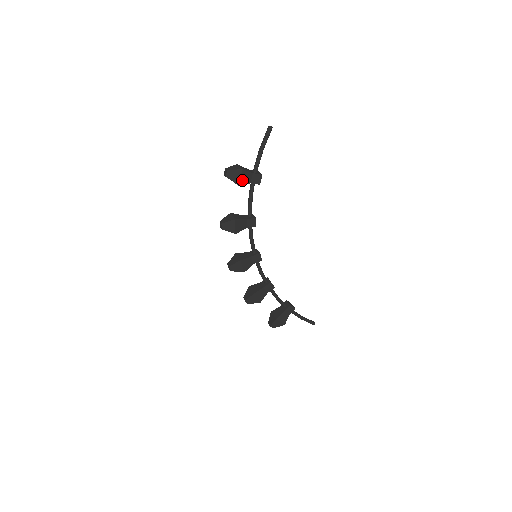
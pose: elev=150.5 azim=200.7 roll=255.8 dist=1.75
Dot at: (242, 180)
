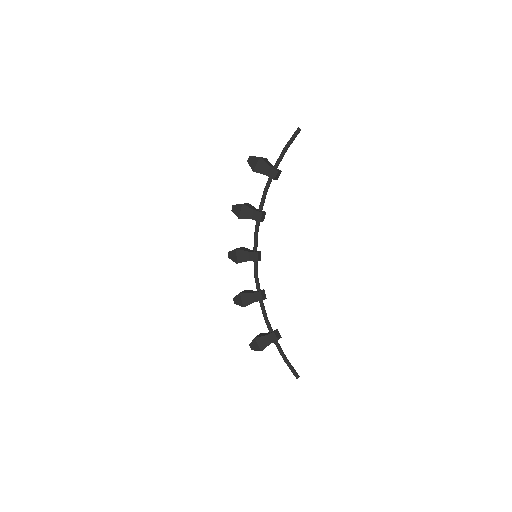
Dot at: (258, 168)
